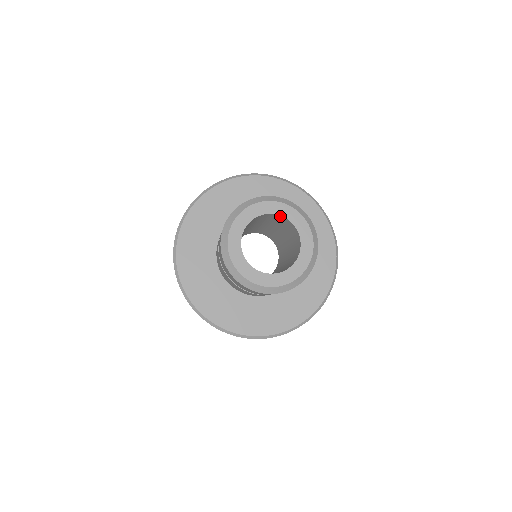
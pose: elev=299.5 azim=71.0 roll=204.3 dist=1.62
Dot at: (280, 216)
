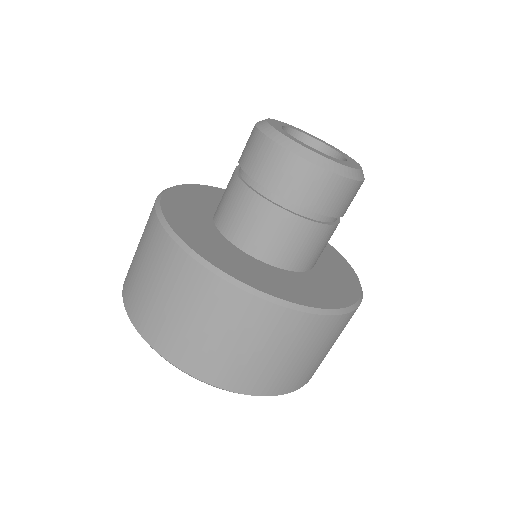
Dot at: (303, 137)
